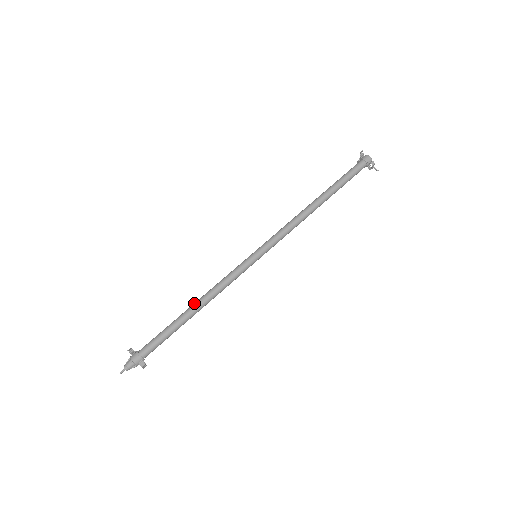
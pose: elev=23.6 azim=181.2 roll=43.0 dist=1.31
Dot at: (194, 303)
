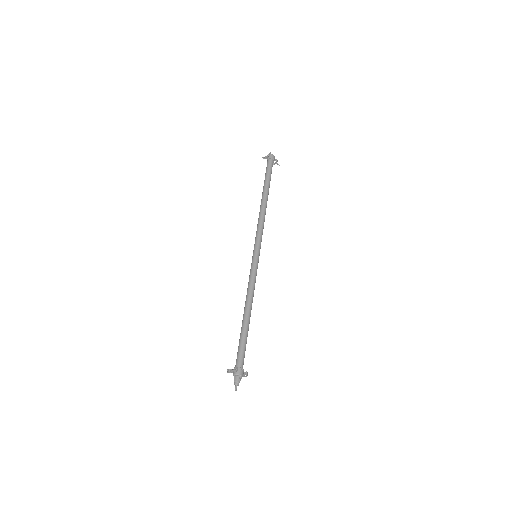
Dot at: (246, 310)
